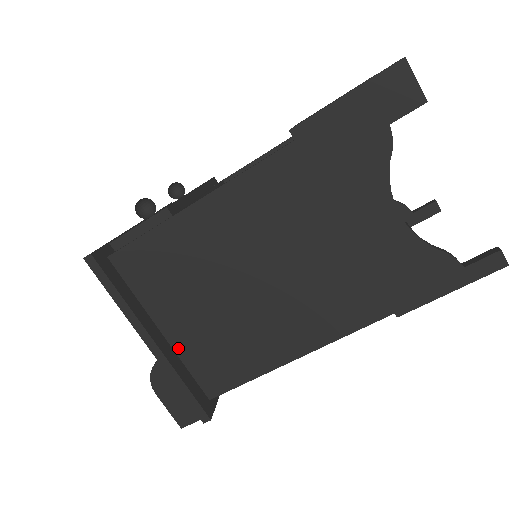
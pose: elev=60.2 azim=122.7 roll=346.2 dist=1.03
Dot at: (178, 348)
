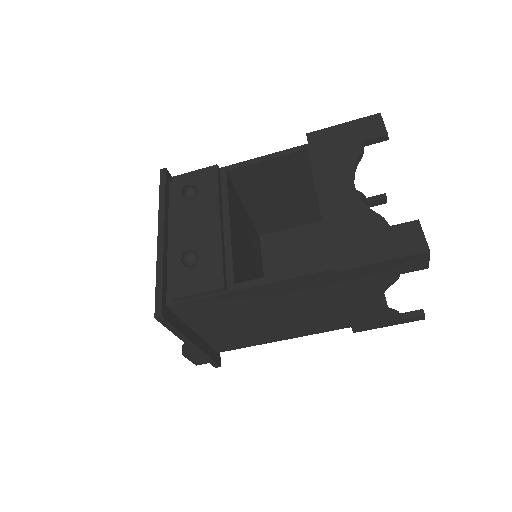
Dot at: (205, 337)
